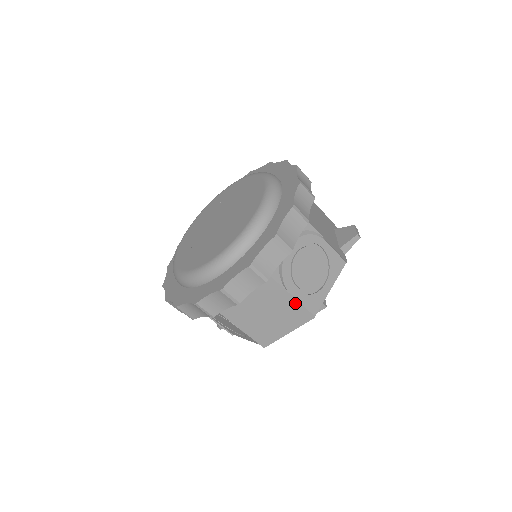
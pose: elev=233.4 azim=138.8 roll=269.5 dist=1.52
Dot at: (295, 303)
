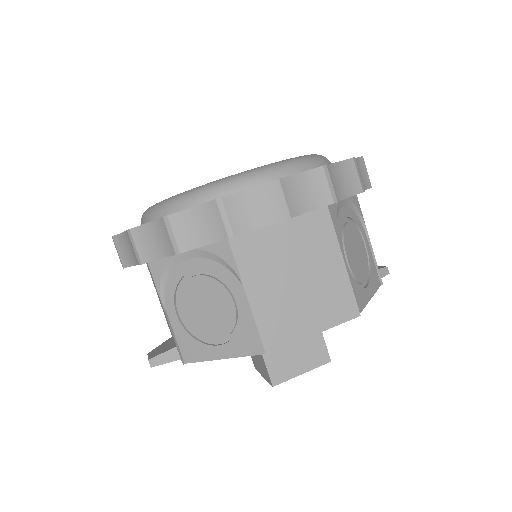
Dot at: (343, 276)
